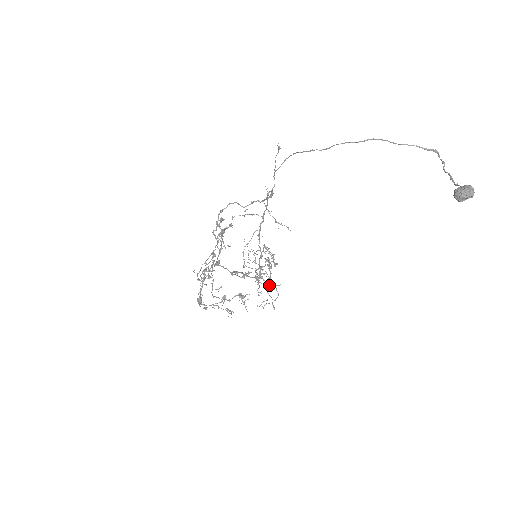
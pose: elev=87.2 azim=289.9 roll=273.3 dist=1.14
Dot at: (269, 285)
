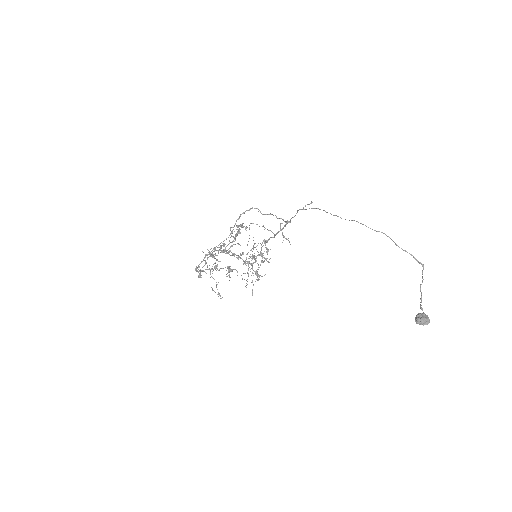
Dot at: (255, 273)
